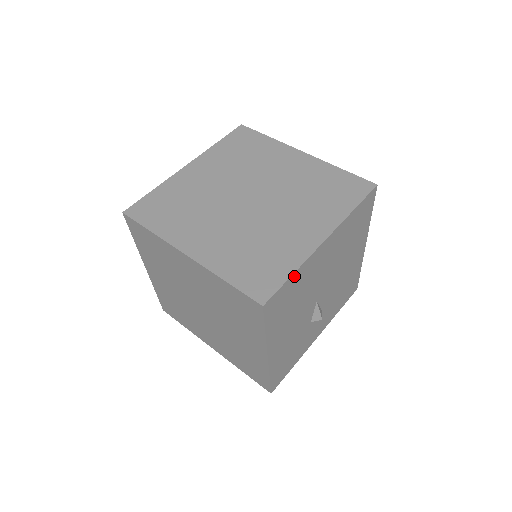
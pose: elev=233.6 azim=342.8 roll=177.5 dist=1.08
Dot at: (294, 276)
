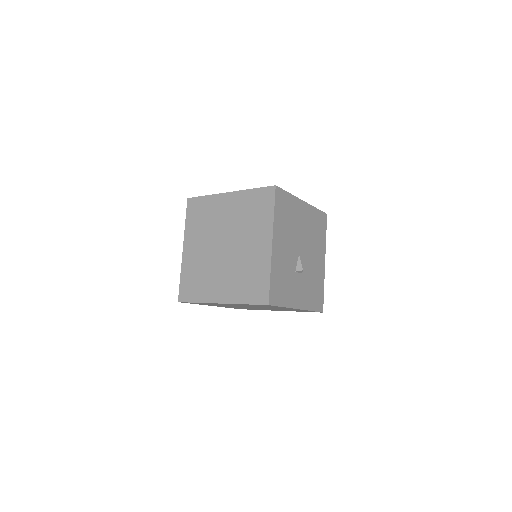
Dot at: (289, 196)
